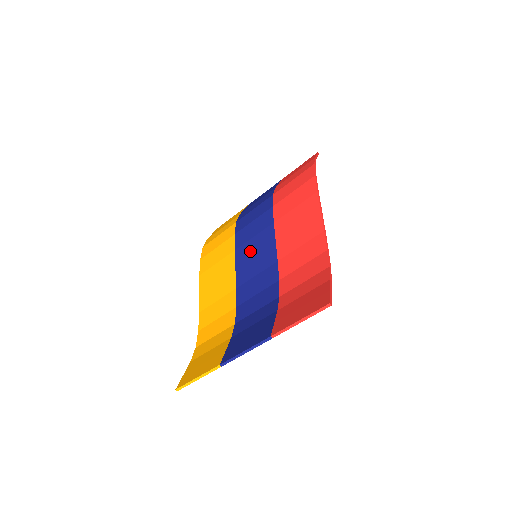
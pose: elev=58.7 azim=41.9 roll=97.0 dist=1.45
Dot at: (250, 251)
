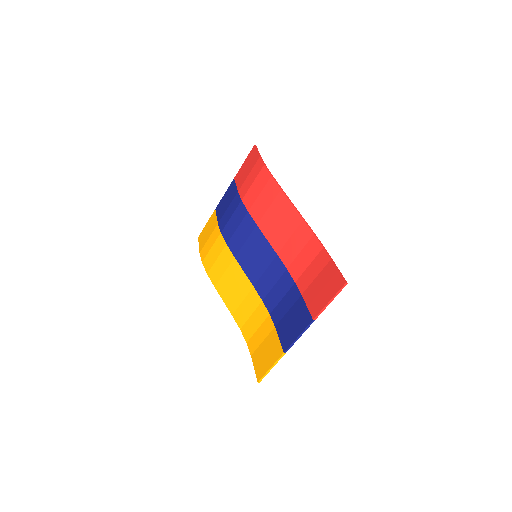
Dot at: (249, 254)
